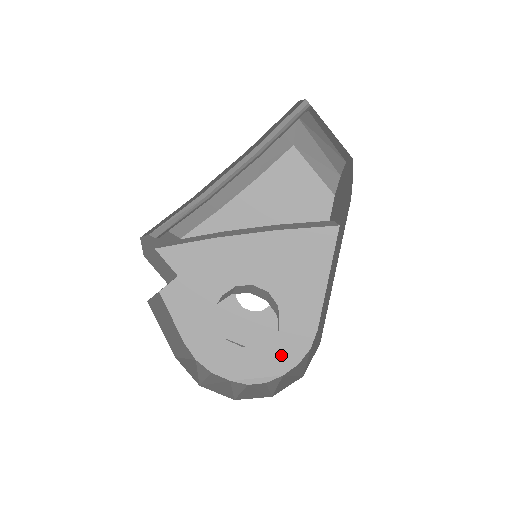
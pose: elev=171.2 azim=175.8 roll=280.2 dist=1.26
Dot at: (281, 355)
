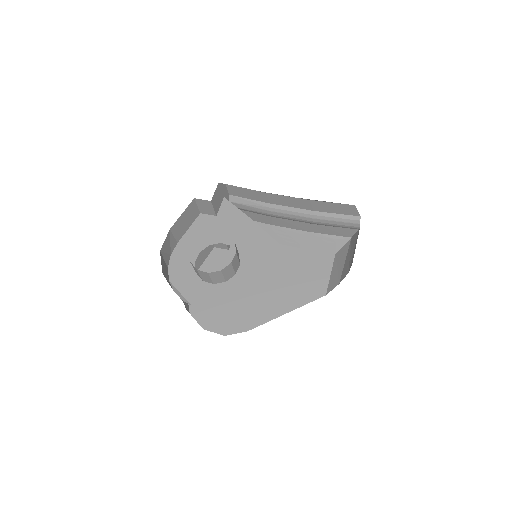
Dot at: (205, 297)
